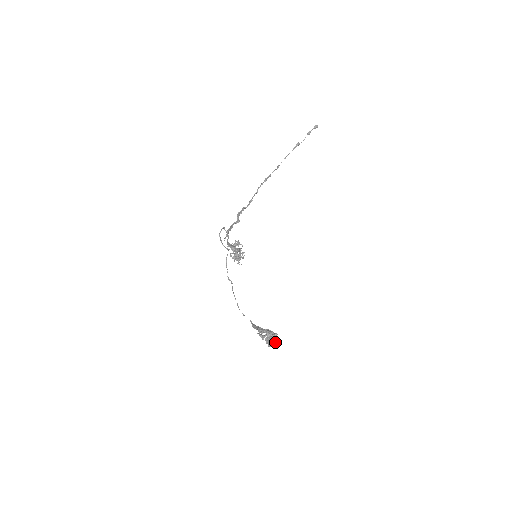
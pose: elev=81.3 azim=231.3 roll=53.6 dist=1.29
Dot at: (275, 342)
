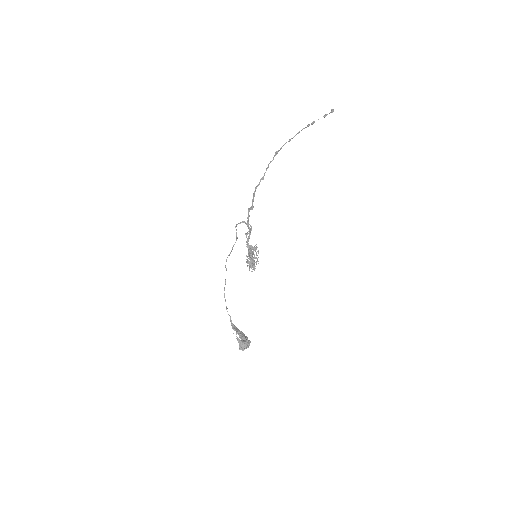
Dot at: occluded
